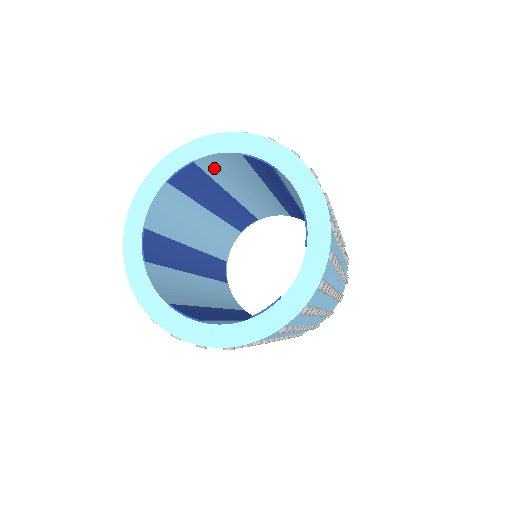
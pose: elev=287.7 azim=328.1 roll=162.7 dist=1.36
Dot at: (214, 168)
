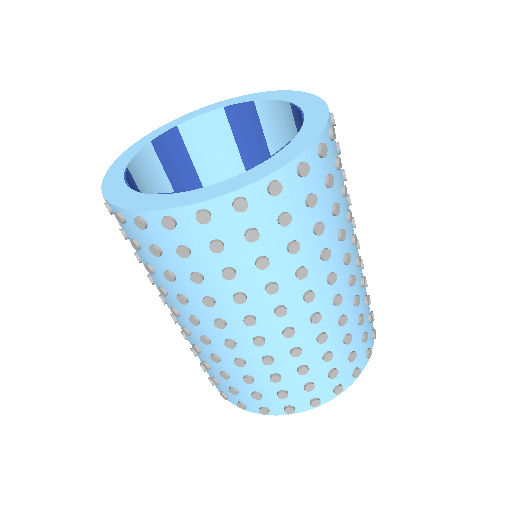
Dot at: (198, 150)
